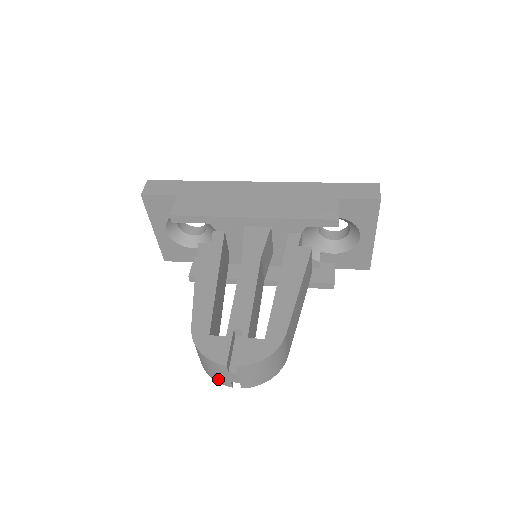
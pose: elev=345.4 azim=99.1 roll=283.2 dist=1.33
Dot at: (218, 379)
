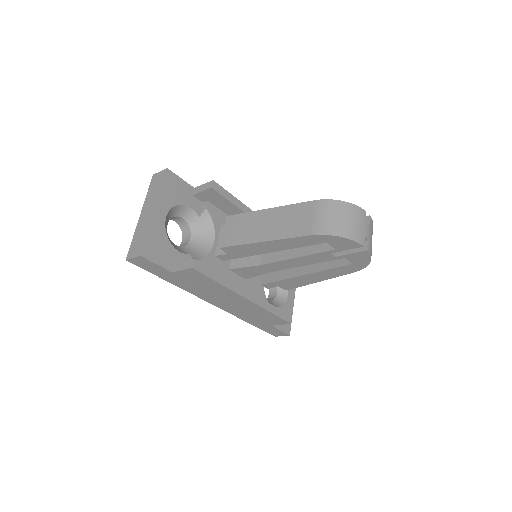
Dot at: (355, 234)
